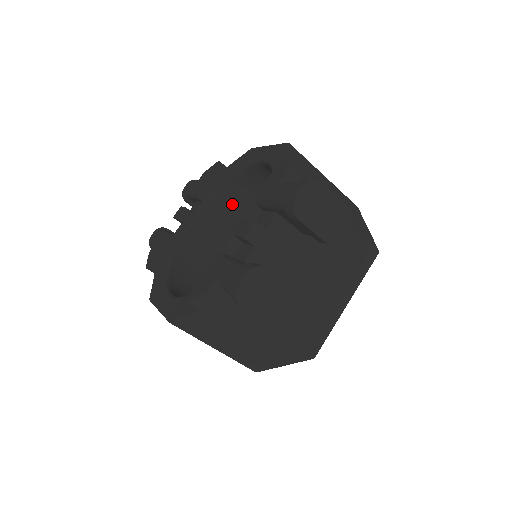
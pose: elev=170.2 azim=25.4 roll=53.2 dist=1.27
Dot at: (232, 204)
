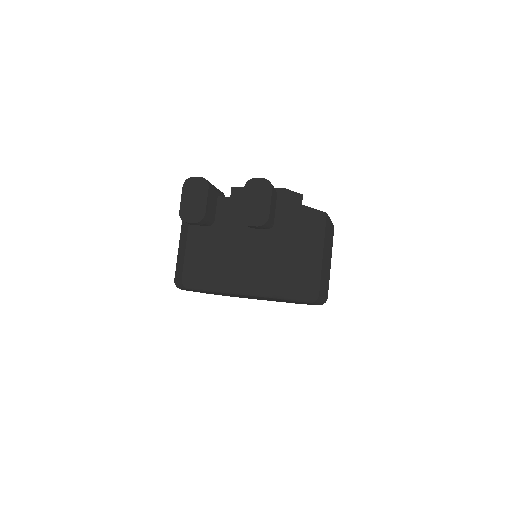
Dot at: occluded
